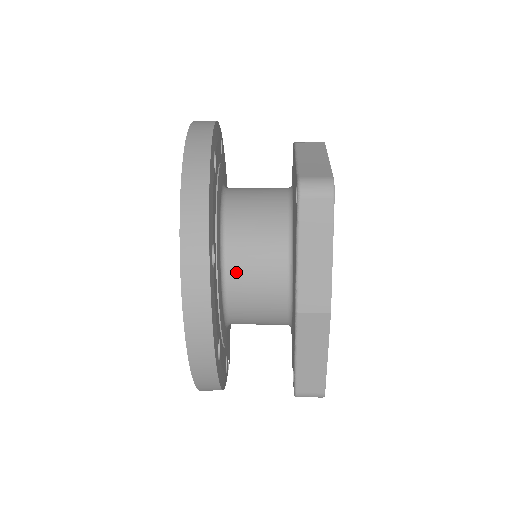
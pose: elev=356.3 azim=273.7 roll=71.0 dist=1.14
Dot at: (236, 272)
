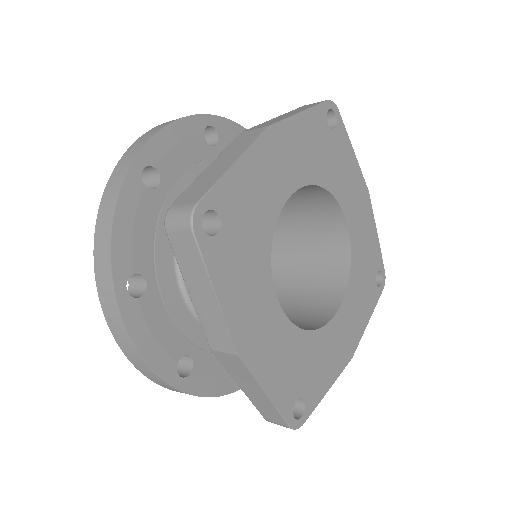
Dot at: occluded
